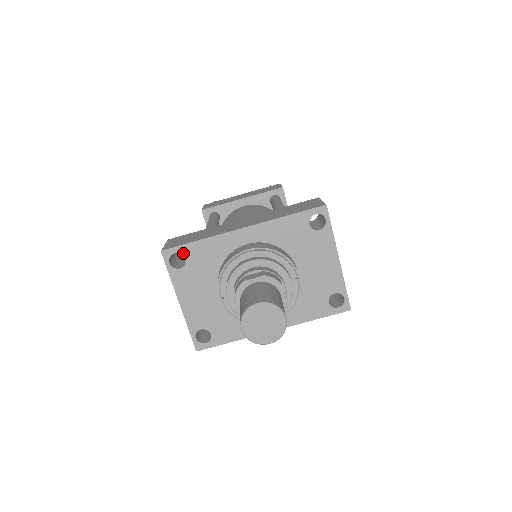
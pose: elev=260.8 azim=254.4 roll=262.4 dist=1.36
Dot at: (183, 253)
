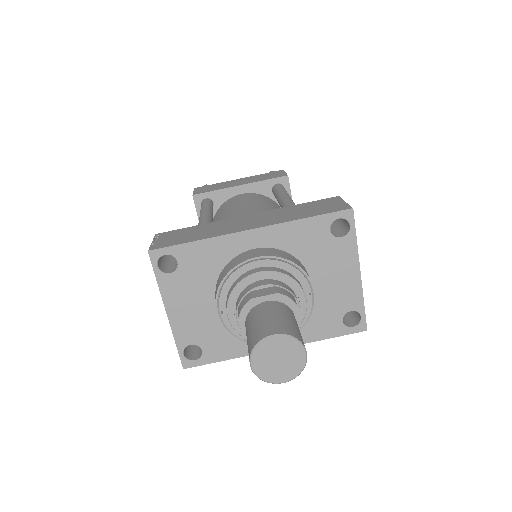
Dot at: (175, 255)
